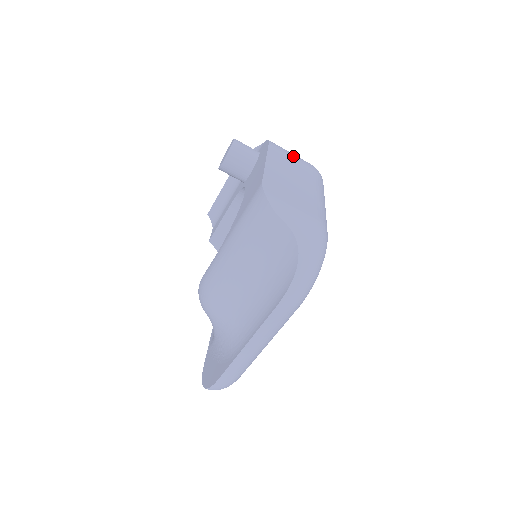
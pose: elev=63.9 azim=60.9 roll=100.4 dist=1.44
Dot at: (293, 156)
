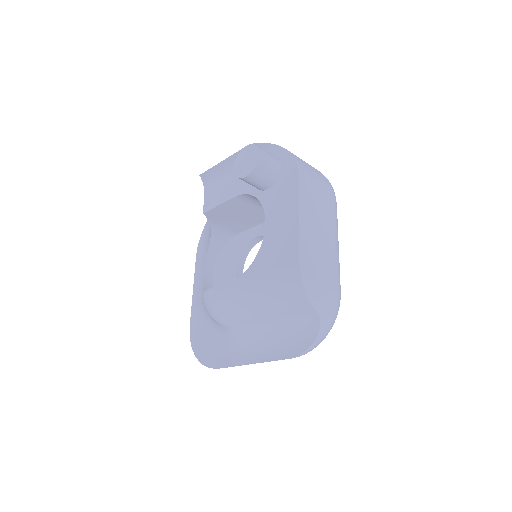
Dot at: (317, 185)
